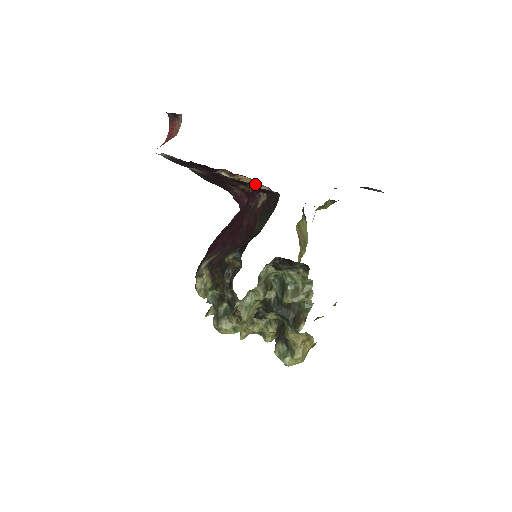
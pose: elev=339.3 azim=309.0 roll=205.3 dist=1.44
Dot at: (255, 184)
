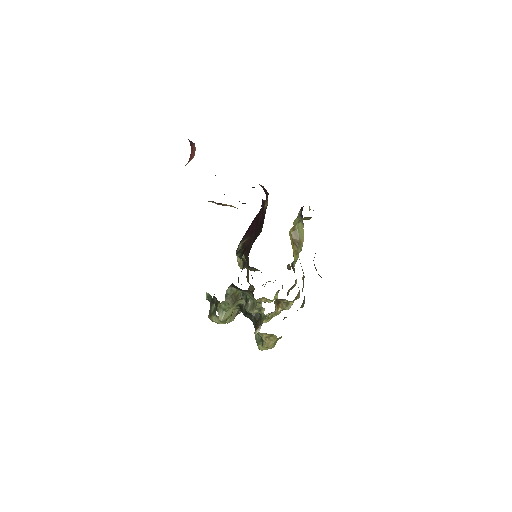
Dot at: occluded
